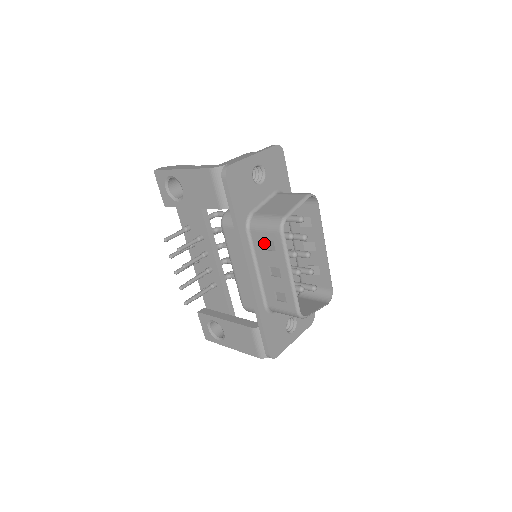
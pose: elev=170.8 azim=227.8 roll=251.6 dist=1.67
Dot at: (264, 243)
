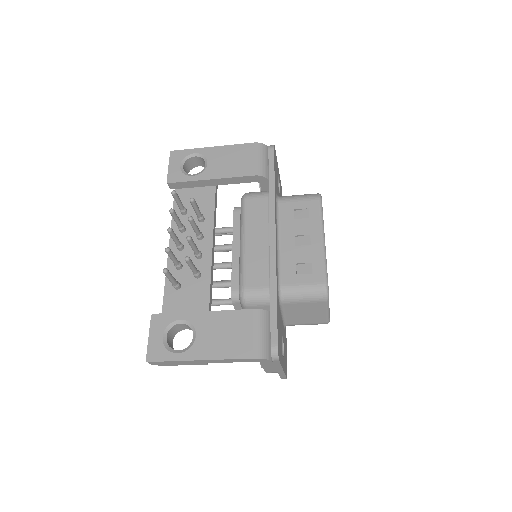
Dot at: (294, 214)
